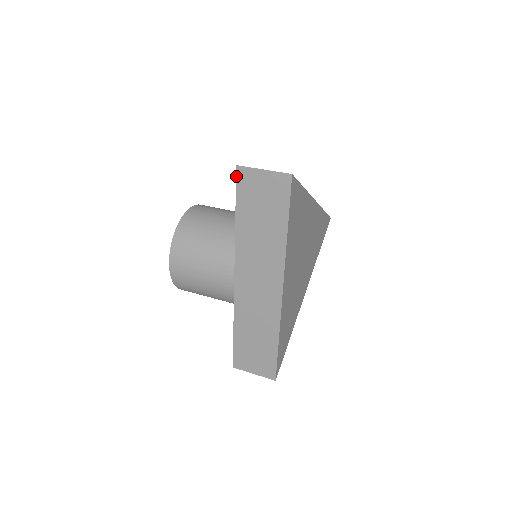
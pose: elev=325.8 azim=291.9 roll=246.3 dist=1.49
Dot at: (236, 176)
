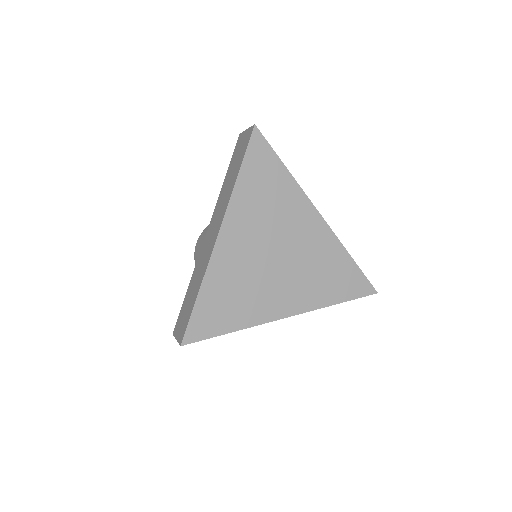
Dot at: (237, 142)
